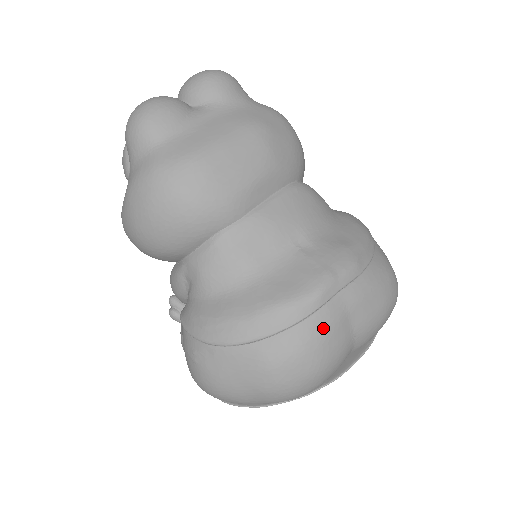
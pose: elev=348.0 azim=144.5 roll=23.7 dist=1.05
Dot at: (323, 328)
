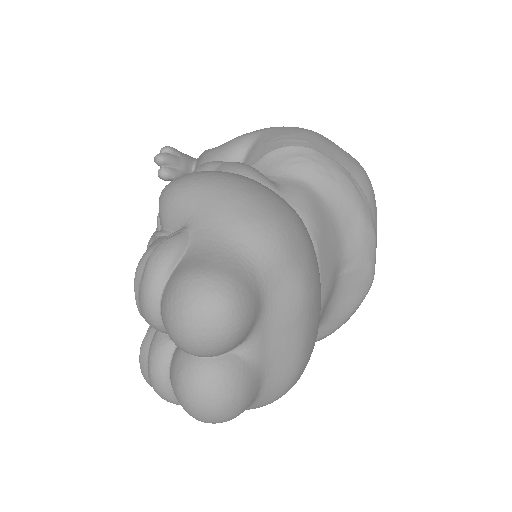
Dot at: occluded
